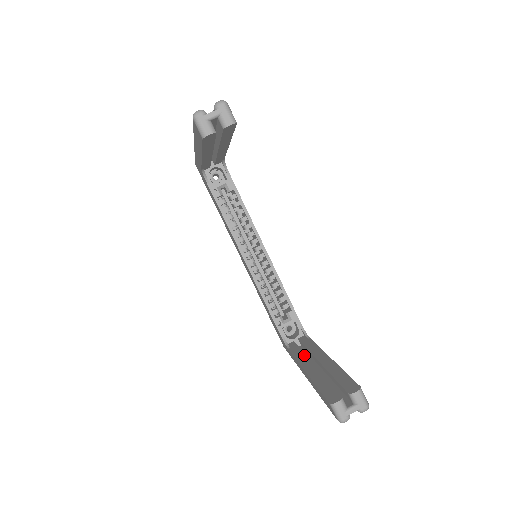
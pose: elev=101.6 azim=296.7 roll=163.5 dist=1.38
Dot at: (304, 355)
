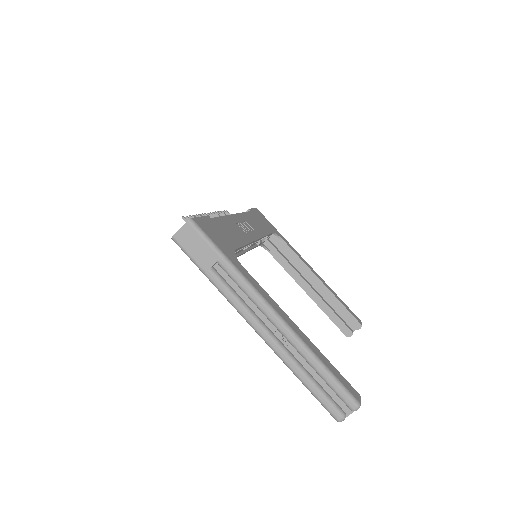
Dot at: (294, 271)
